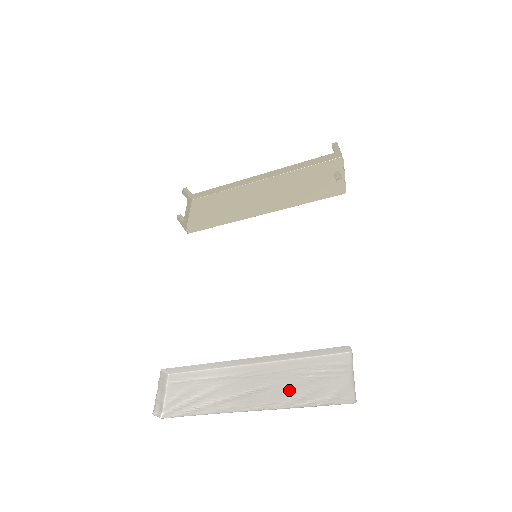
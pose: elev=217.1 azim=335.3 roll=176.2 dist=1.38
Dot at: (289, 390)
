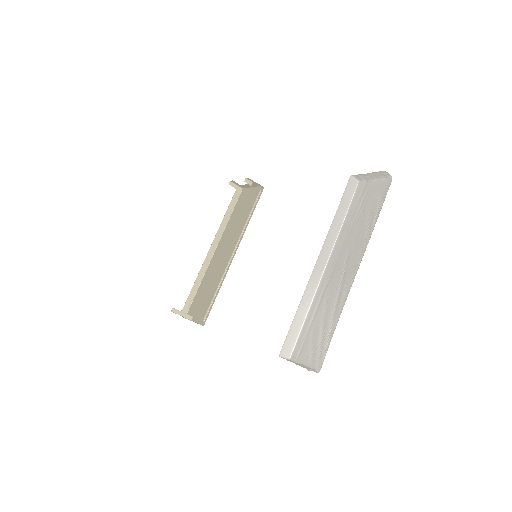
Dot at: (359, 234)
